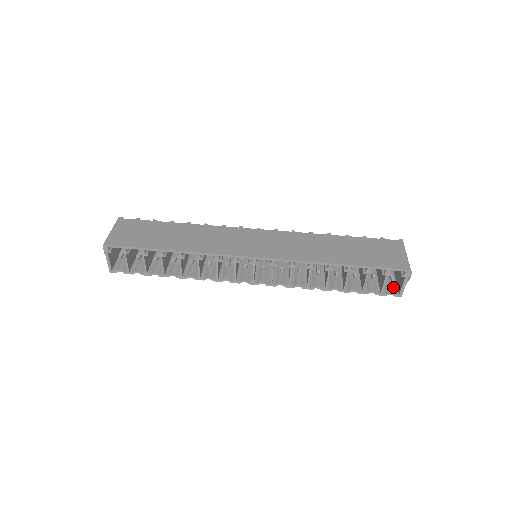
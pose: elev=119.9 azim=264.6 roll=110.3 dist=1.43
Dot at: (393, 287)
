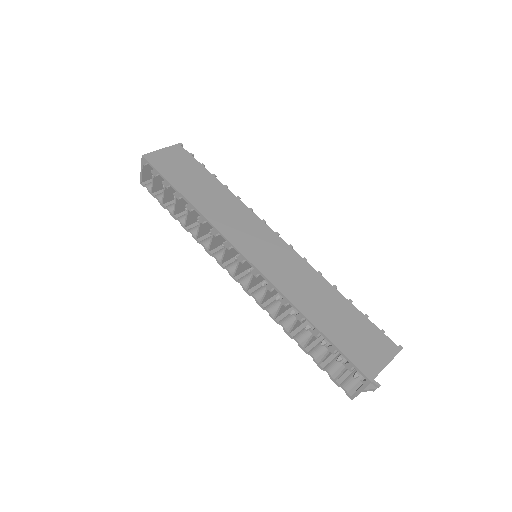
Dot at: (354, 385)
